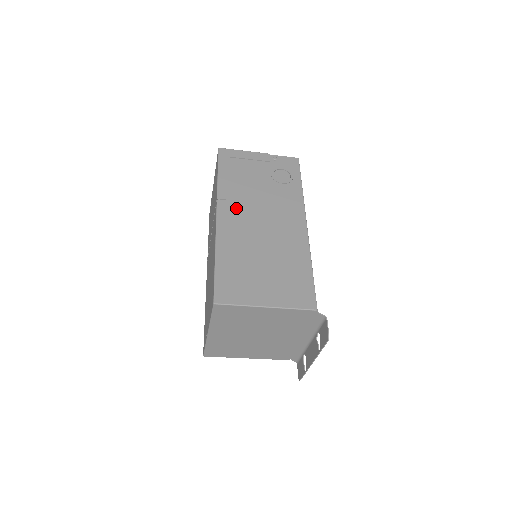
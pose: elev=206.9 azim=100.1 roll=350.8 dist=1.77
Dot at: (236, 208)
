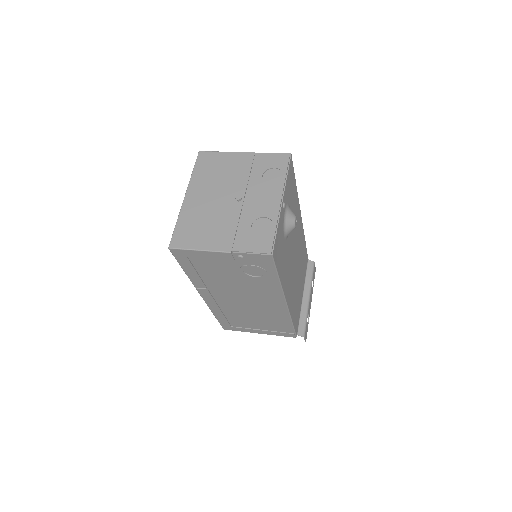
Dot at: (215, 292)
